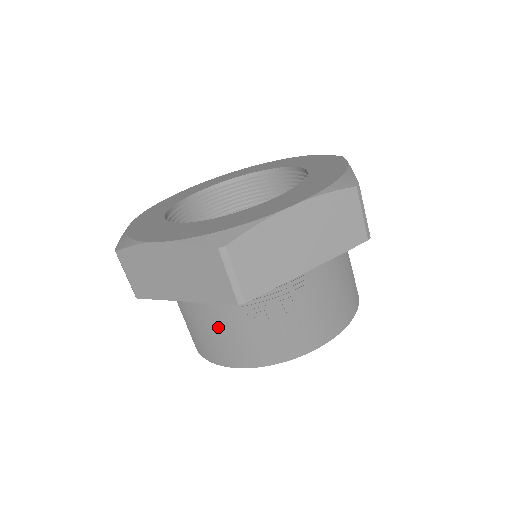
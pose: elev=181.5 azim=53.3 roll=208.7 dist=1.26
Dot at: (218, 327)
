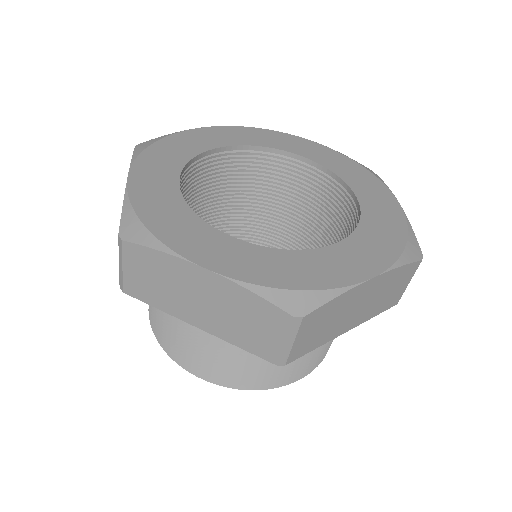
Dot at: occluded
